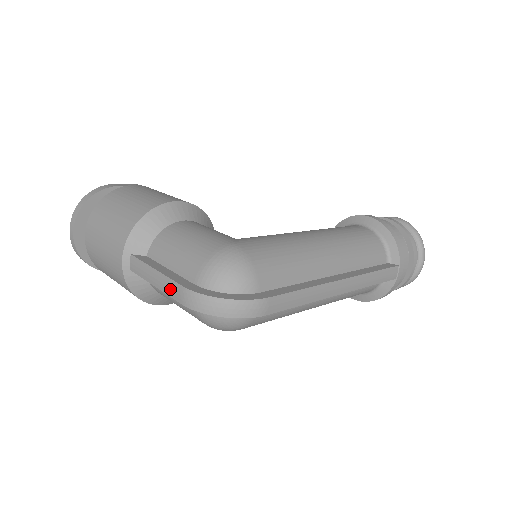
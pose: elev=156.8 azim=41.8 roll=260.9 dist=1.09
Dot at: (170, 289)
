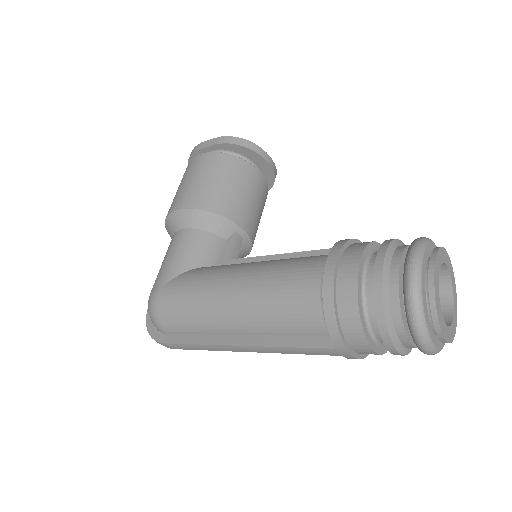
Dot at: occluded
